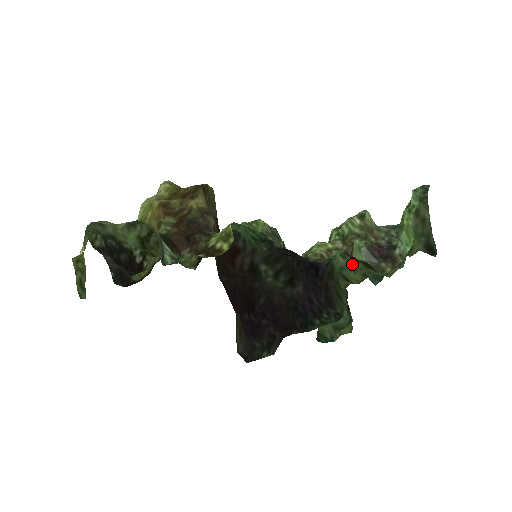
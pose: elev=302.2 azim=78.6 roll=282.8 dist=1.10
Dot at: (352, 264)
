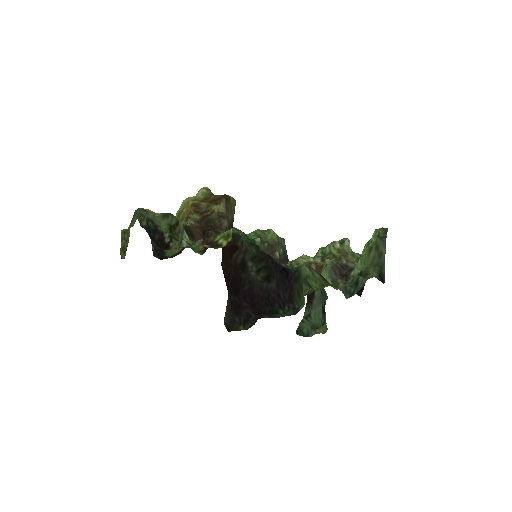
Dot at: (314, 275)
